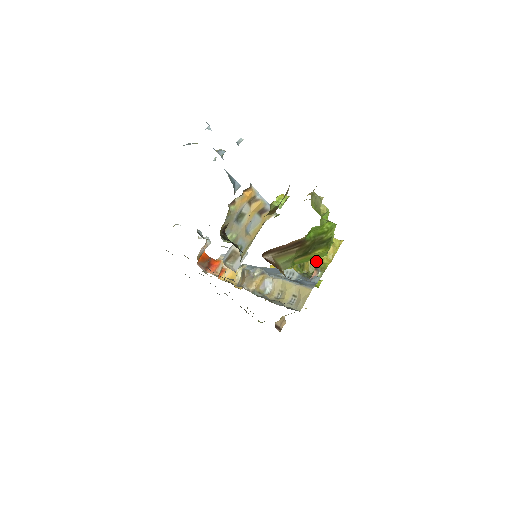
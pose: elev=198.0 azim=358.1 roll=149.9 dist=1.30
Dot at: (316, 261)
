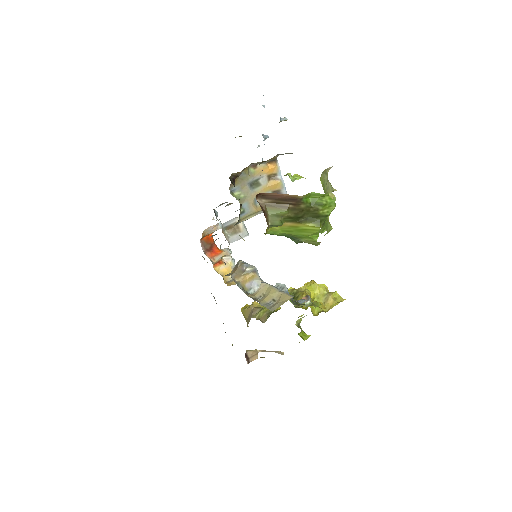
Dot at: occluded
